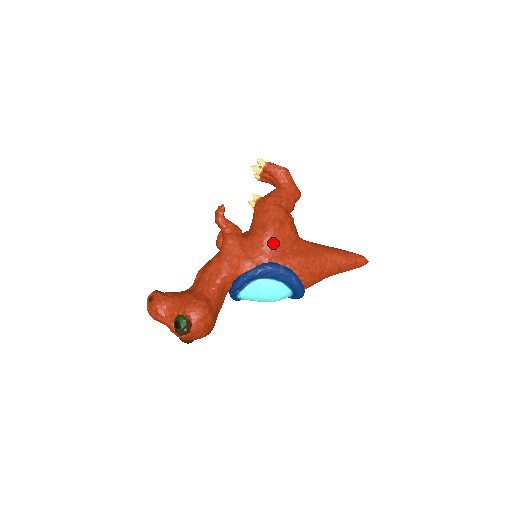
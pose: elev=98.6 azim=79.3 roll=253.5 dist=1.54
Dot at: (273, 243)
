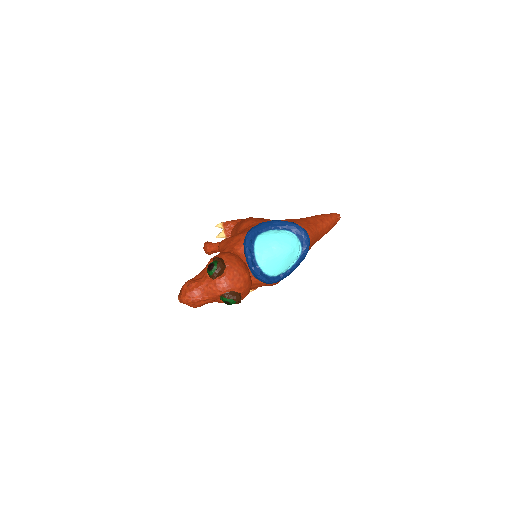
Dot at: (255, 221)
